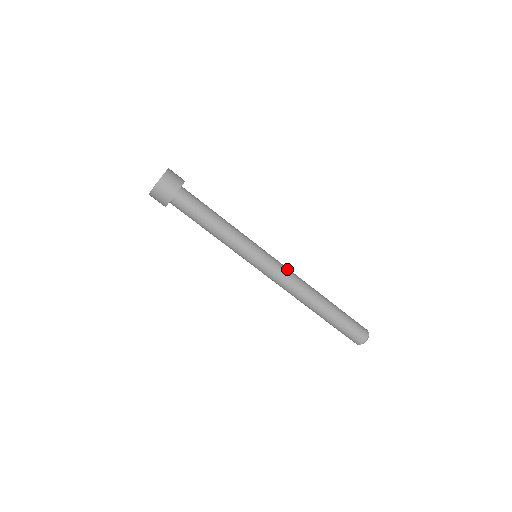
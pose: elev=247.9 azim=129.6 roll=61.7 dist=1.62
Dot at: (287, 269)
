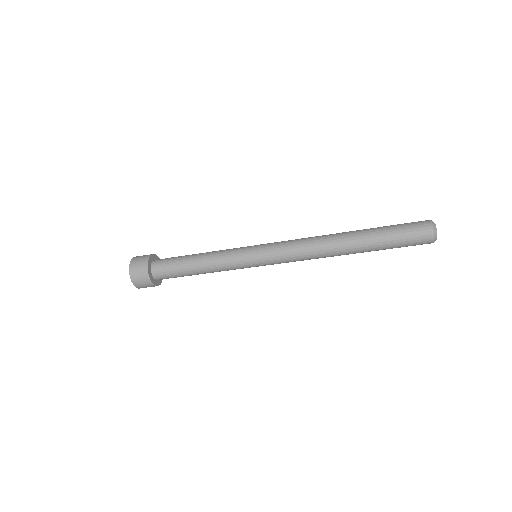
Dot at: (291, 255)
